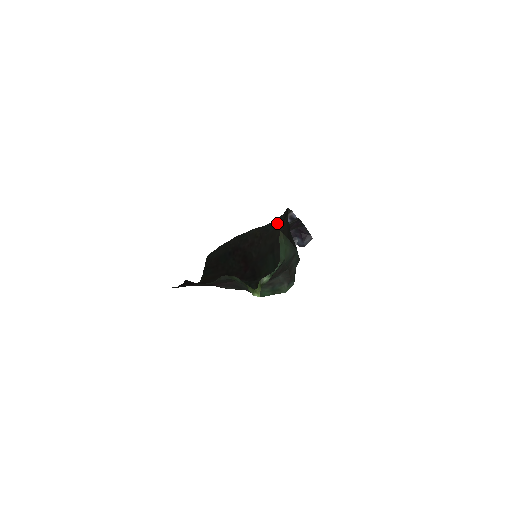
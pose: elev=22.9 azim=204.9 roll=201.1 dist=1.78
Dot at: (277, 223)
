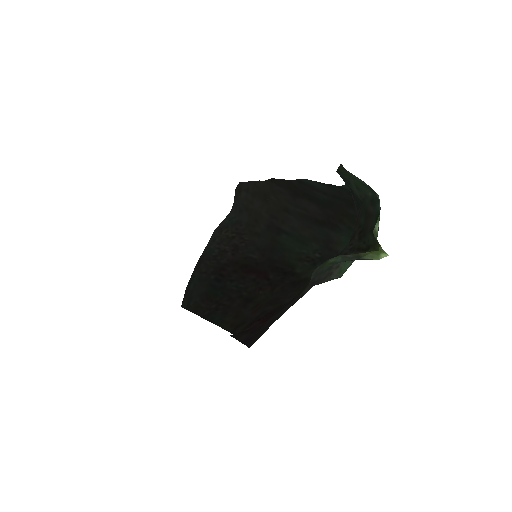
Dot at: (244, 205)
